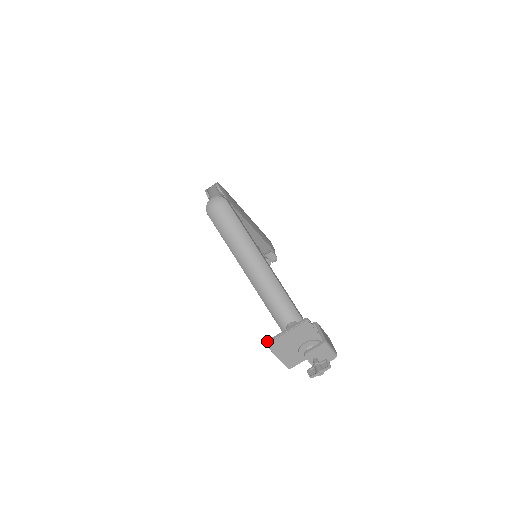
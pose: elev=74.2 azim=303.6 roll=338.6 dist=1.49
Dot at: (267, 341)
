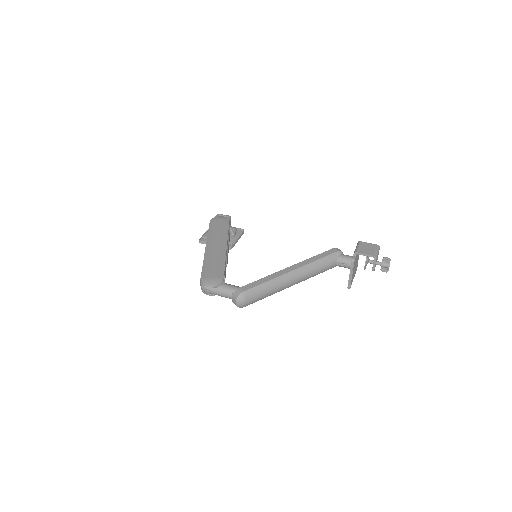
Dot at: (348, 288)
